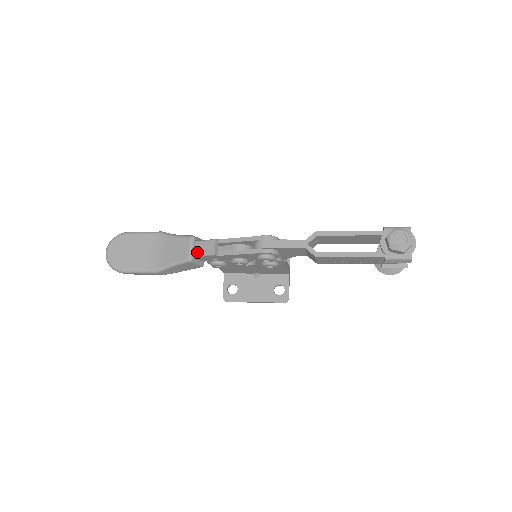
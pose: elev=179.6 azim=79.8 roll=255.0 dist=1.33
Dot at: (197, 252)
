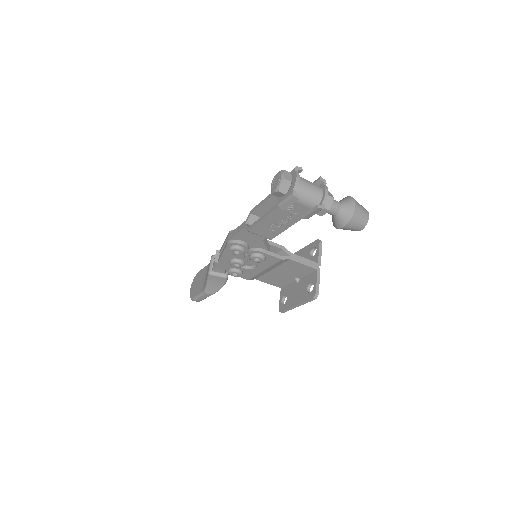
Dot at: occluded
